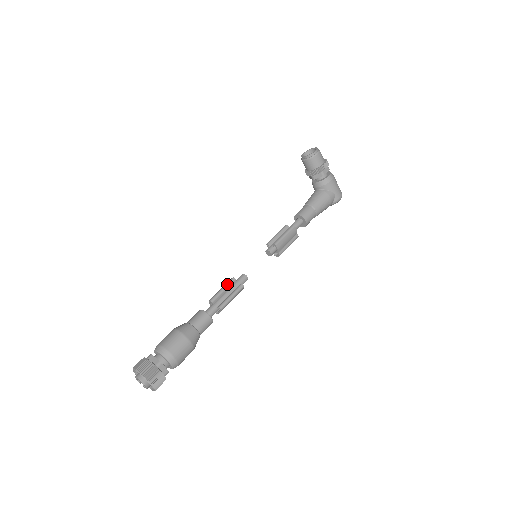
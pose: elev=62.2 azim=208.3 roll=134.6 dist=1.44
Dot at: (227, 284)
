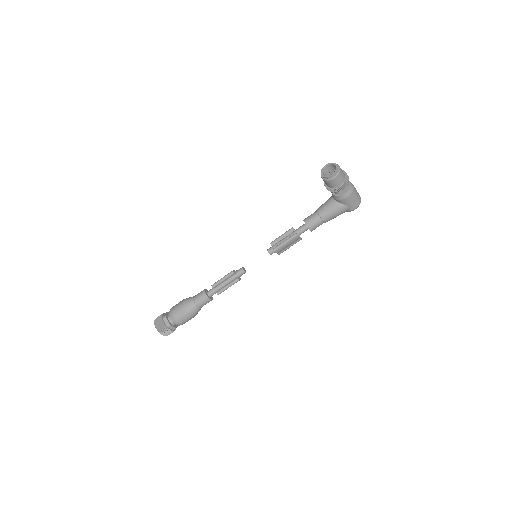
Dot at: (227, 276)
